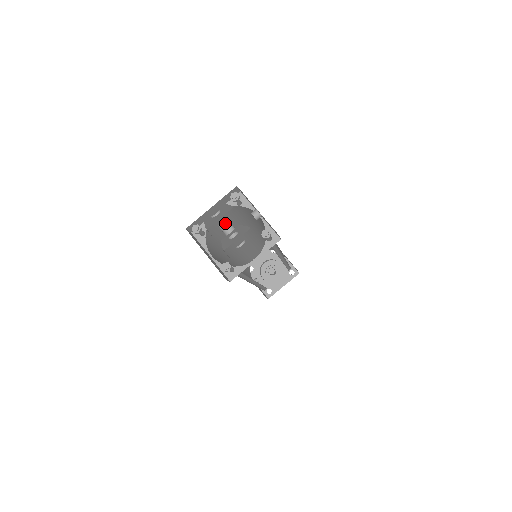
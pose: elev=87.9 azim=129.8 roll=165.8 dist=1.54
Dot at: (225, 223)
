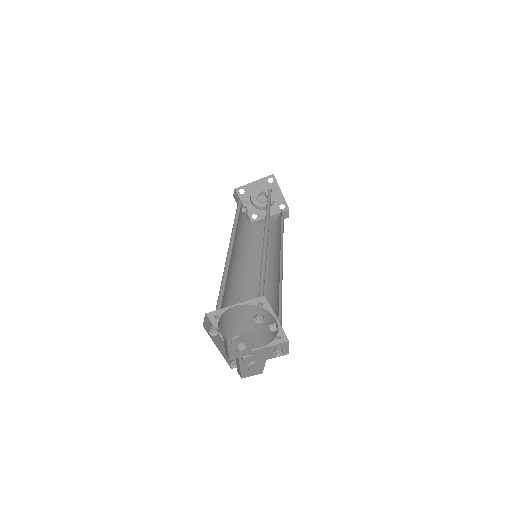
Dot at: (244, 345)
